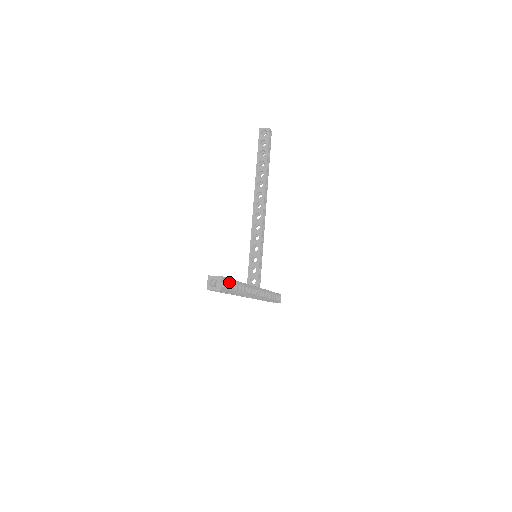
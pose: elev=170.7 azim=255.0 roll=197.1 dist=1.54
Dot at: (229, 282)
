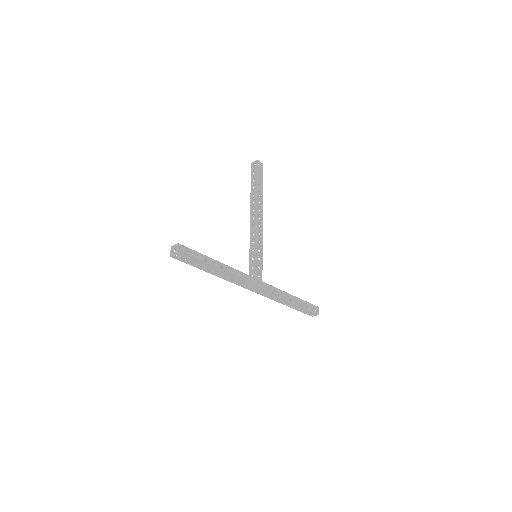
Dot at: (194, 253)
